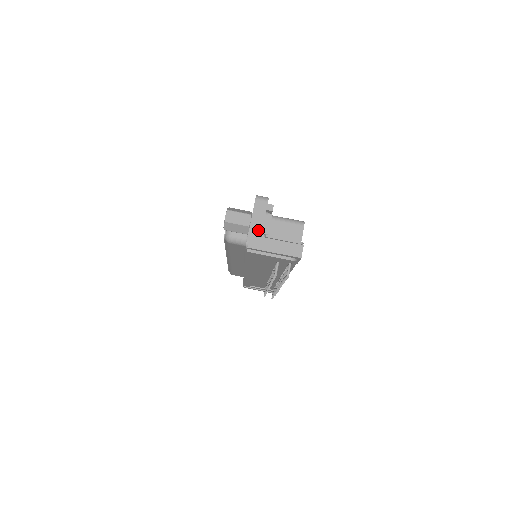
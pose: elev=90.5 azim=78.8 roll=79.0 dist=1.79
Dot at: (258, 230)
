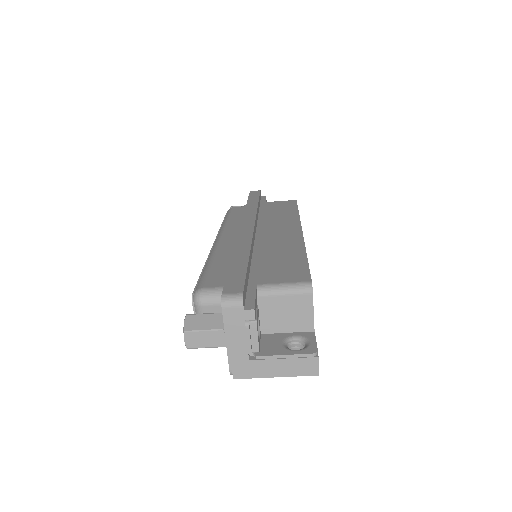
Dot at: (241, 352)
